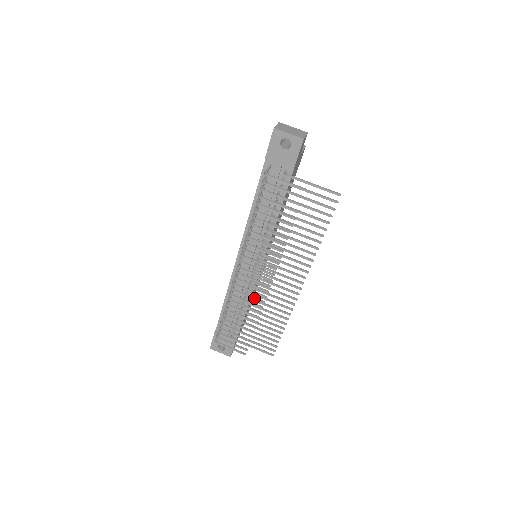
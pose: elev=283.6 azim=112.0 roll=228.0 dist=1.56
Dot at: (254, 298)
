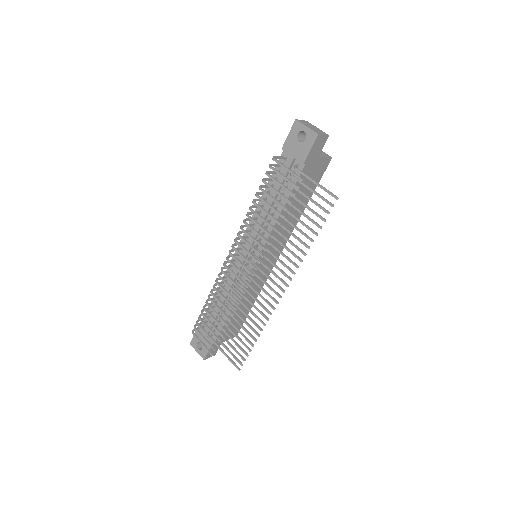
Dot at: (234, 290)
